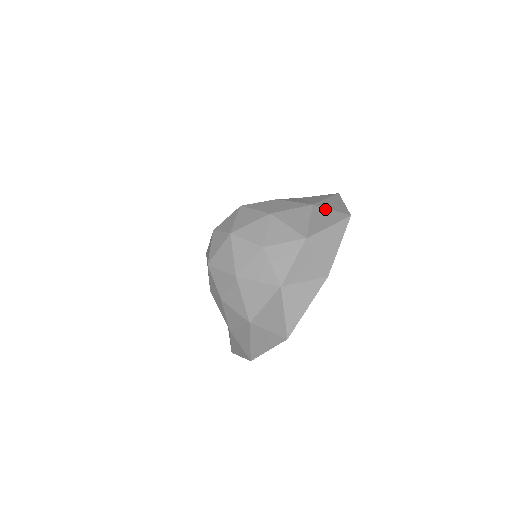
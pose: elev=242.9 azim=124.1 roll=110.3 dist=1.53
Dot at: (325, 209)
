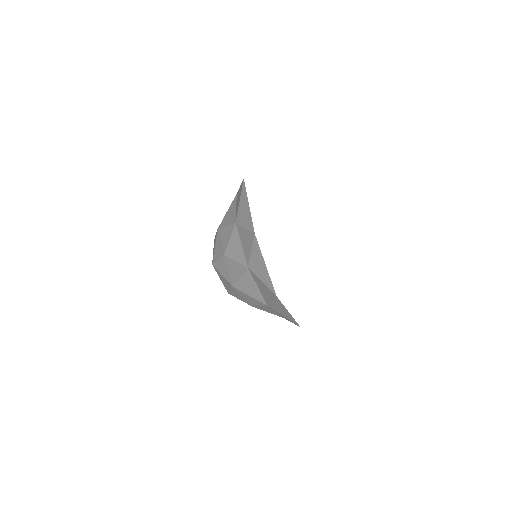
Dot at: (258, 279)
